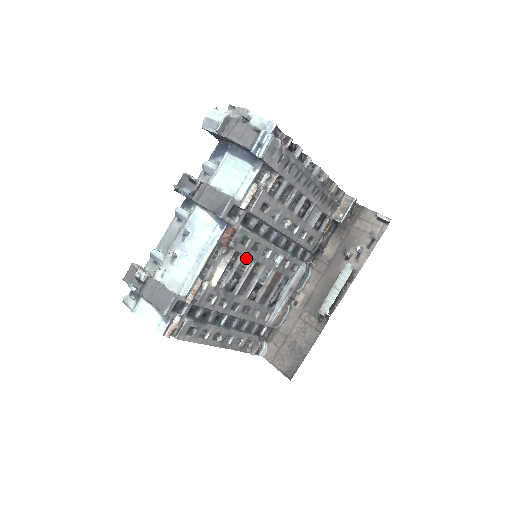
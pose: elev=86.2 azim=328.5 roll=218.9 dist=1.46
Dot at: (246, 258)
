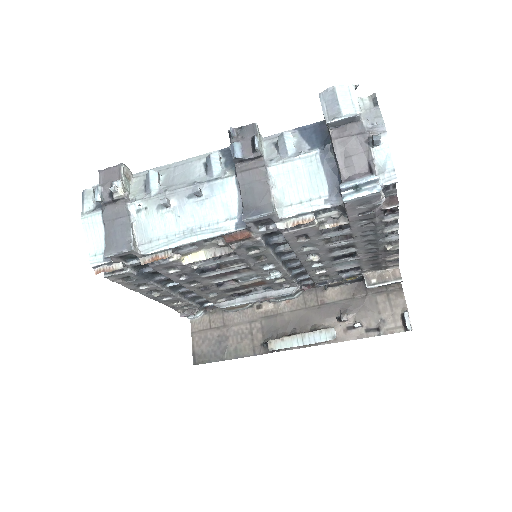
Dot at: (241, 259)
